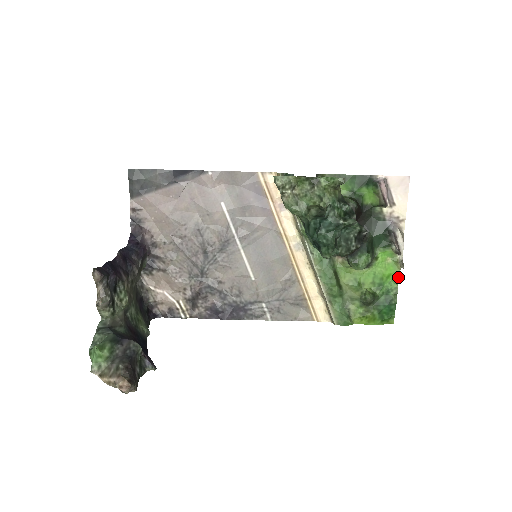
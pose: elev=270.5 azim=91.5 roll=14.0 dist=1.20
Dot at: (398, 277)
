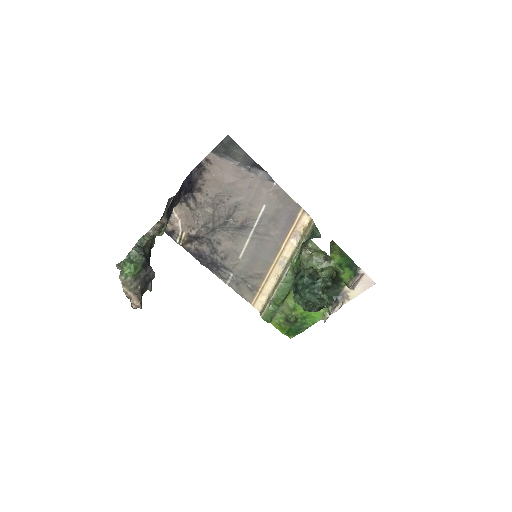
Dot at: (317, 321)
